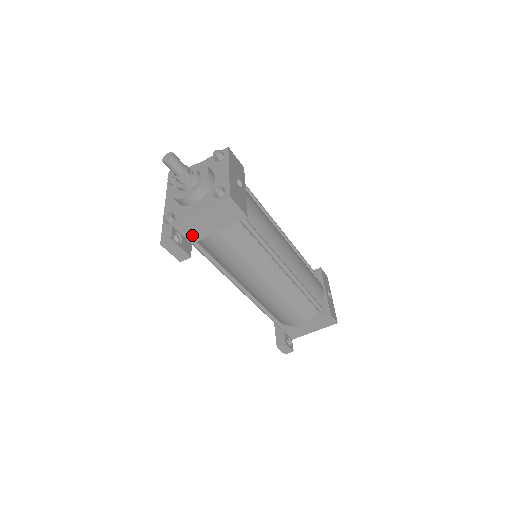
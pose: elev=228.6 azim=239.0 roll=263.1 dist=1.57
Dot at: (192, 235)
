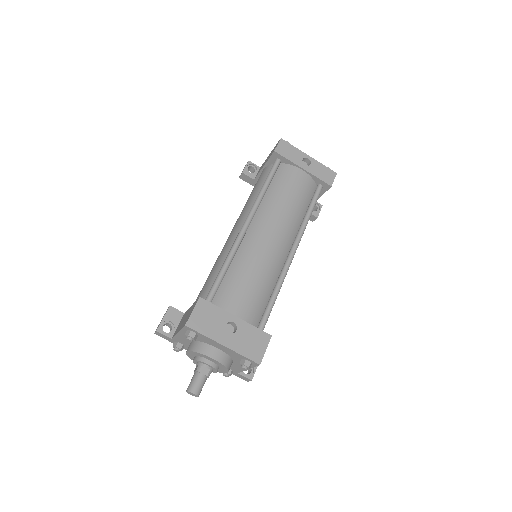
Dot at: occluded
